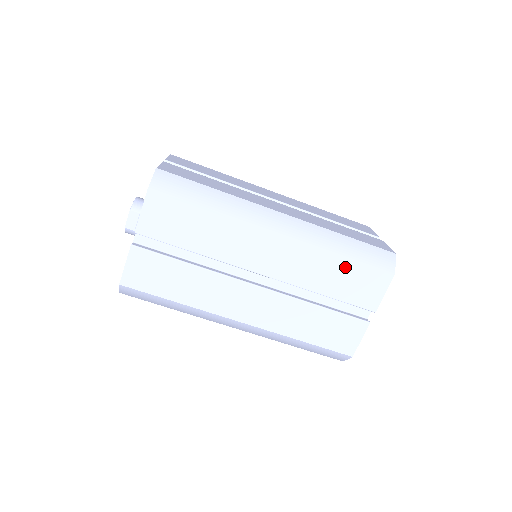
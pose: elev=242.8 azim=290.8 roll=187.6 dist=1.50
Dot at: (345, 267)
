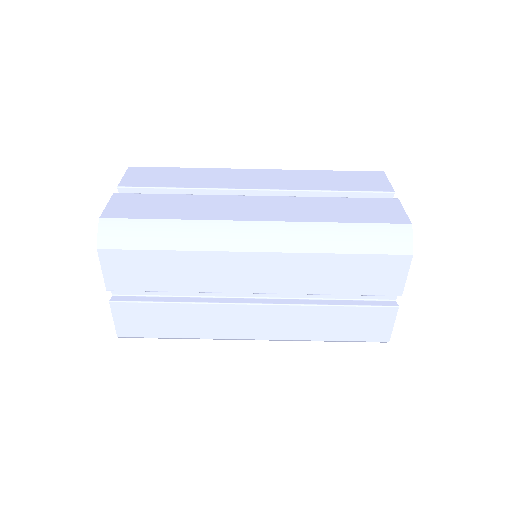
Dot at: (334, 174)
